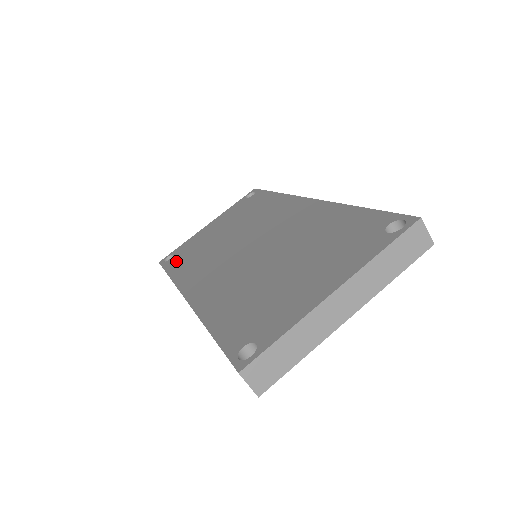
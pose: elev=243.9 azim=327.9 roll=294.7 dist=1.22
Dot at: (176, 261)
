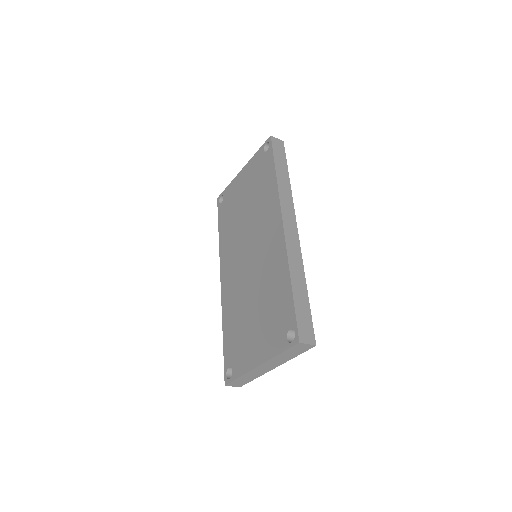
Dot at: (223, 214)
